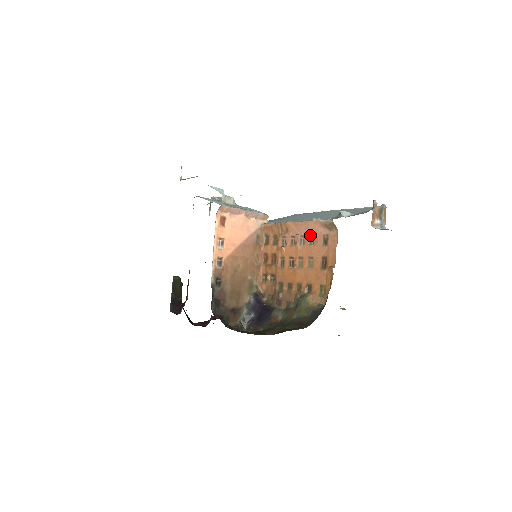
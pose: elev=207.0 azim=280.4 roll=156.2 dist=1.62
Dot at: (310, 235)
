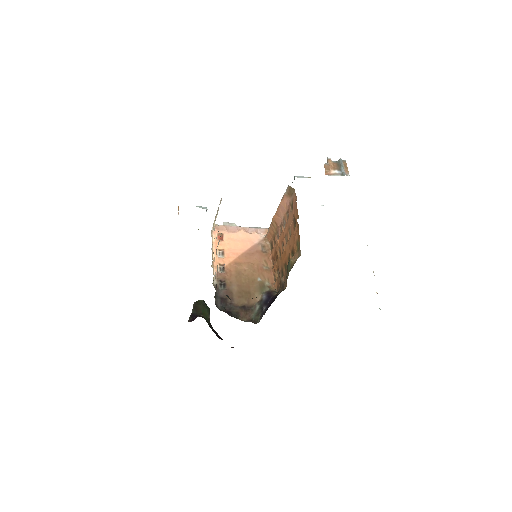
Dot at: (286, 213)
